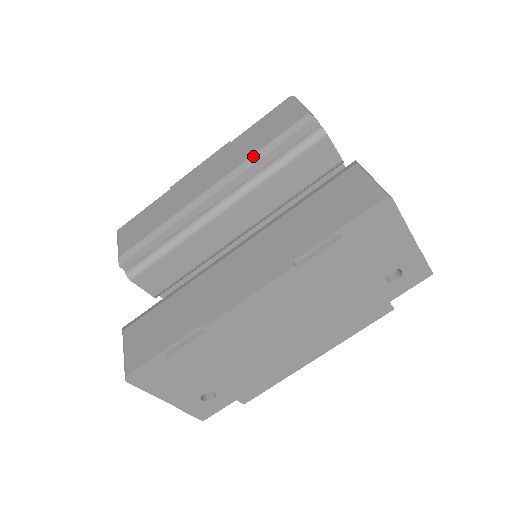
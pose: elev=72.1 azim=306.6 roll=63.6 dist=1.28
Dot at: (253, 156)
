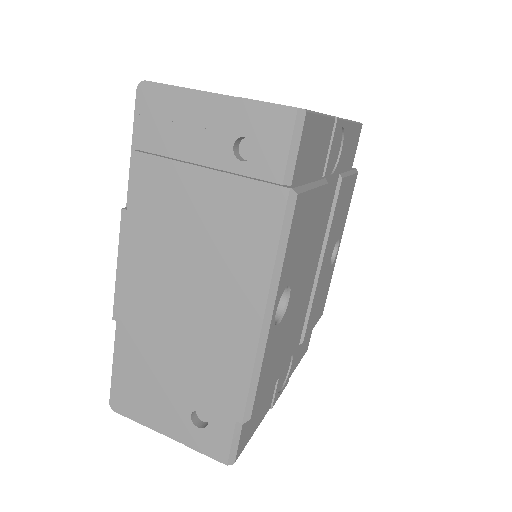
Dot at: occluded
